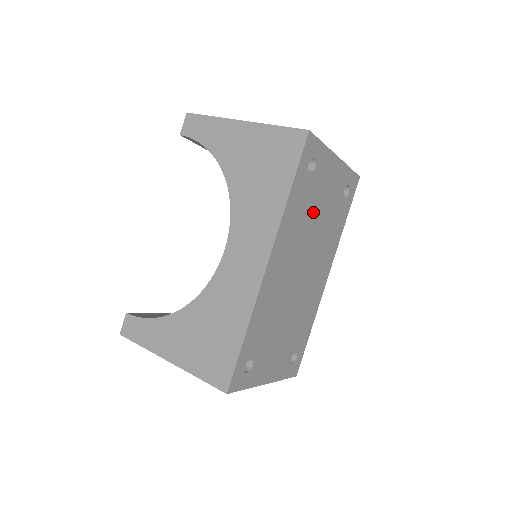
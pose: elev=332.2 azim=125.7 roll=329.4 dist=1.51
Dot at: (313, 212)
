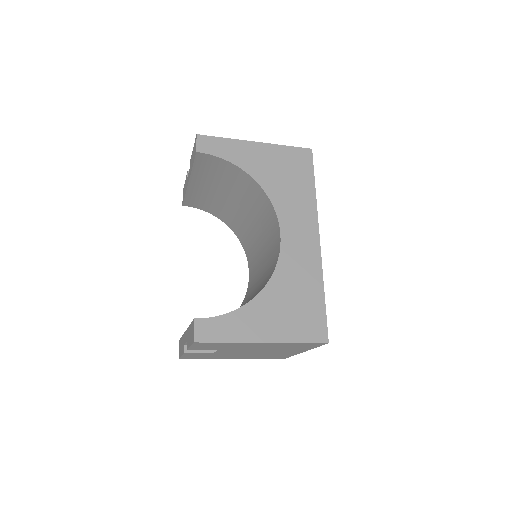
Dot at: occluded
